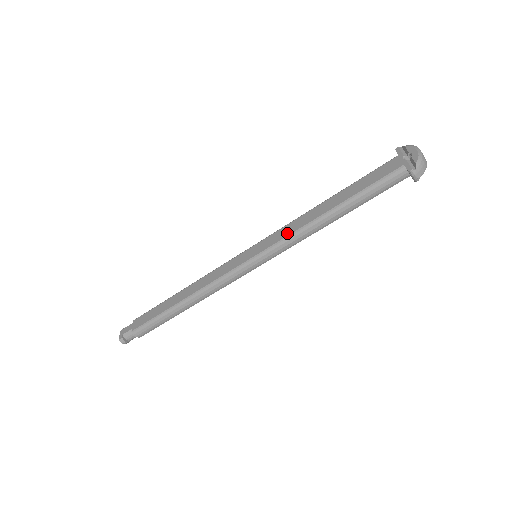
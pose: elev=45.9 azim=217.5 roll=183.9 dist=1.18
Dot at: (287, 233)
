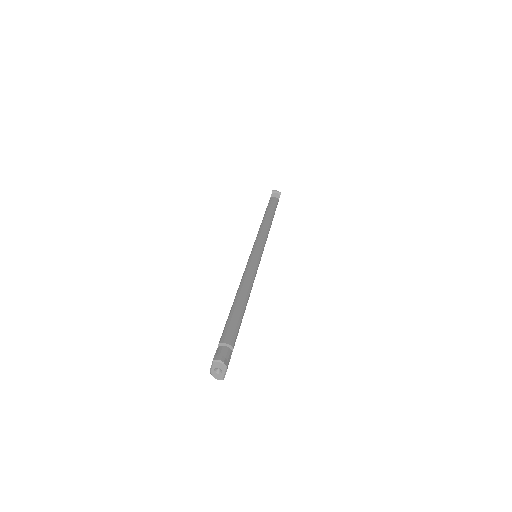
Dot at: occluded
